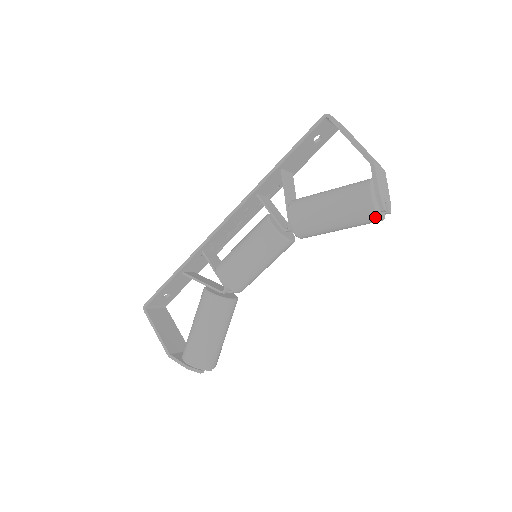
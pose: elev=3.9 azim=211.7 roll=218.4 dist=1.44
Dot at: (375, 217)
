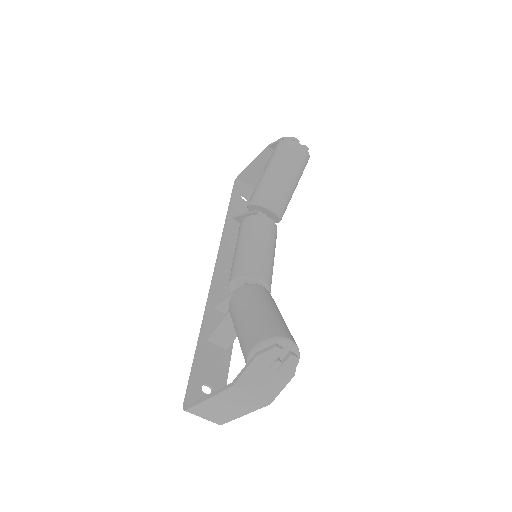
Dot at: (295, 144)
